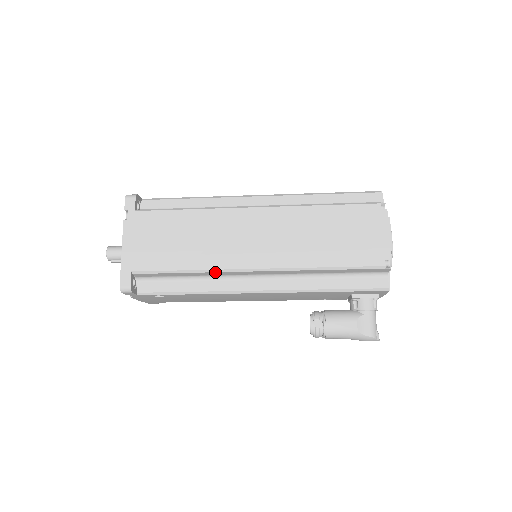
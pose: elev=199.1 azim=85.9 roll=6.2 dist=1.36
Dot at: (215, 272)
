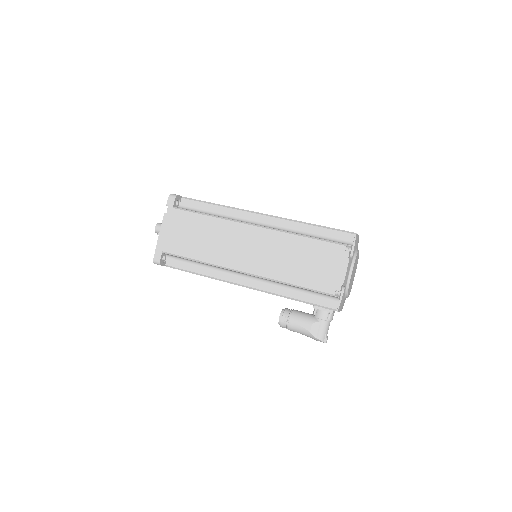
Dot at: (216, 266)
